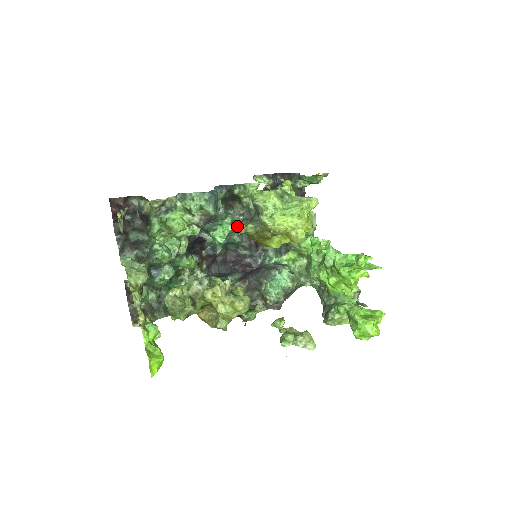
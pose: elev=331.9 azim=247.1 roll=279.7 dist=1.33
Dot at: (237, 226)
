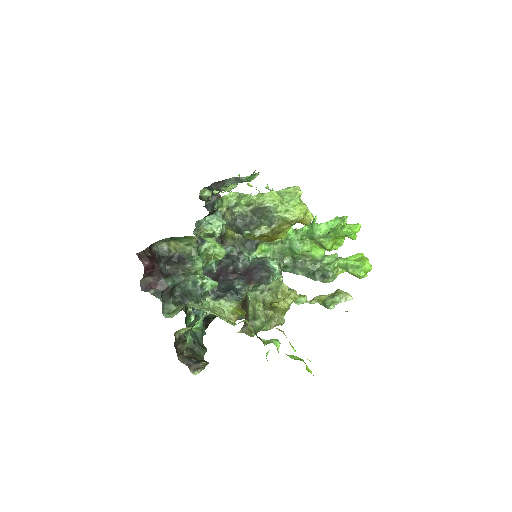
Dot at: (244, 234)
